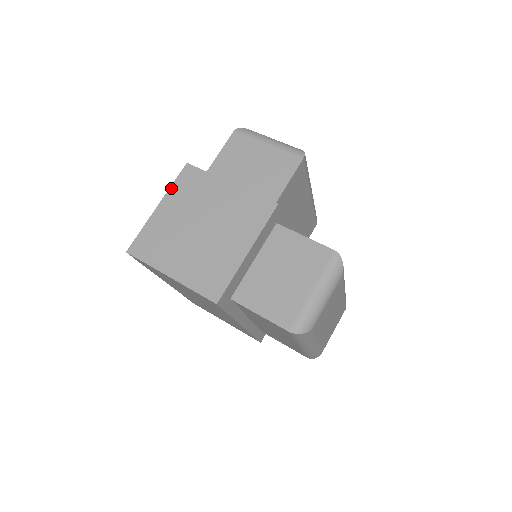
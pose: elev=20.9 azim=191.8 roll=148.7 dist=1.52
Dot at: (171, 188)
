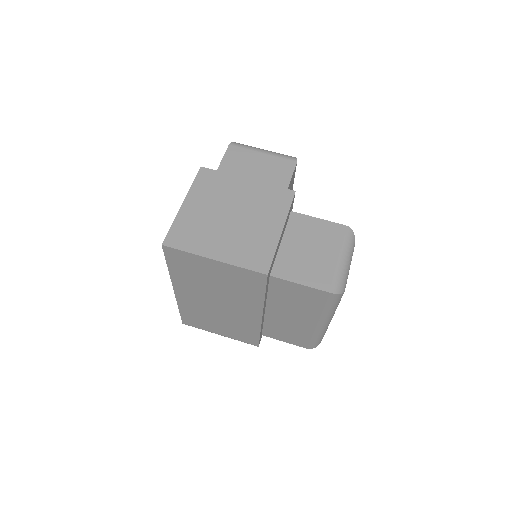
Dot at: (192, 187)
